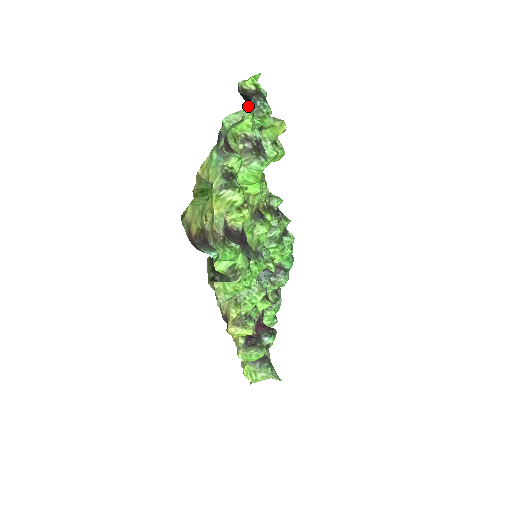
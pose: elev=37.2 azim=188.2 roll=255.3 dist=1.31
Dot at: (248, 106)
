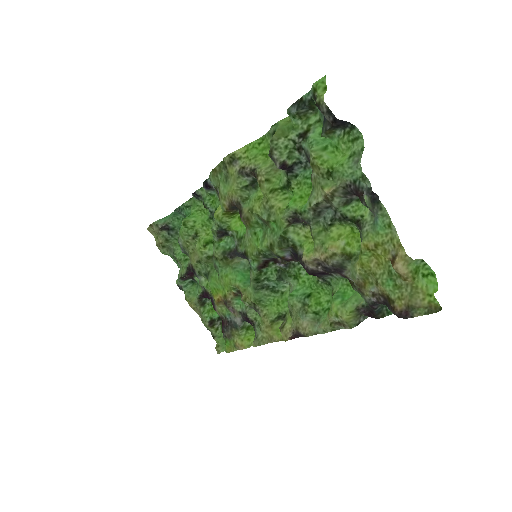
Dot at: (363, 140)
